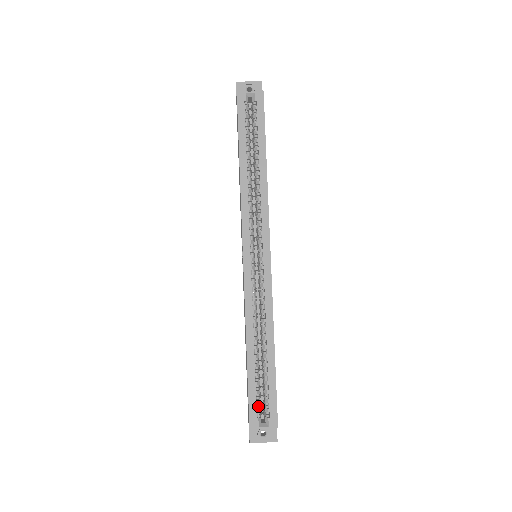
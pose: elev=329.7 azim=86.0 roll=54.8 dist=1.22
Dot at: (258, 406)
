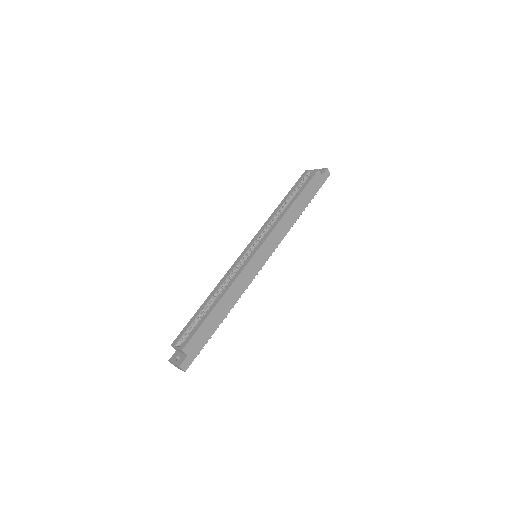
Dot at: (186, 334)
